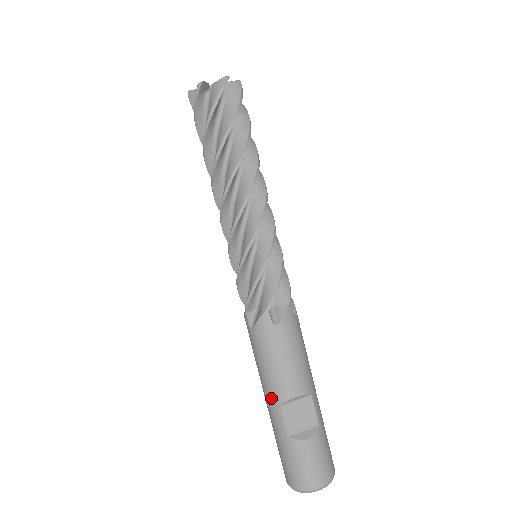
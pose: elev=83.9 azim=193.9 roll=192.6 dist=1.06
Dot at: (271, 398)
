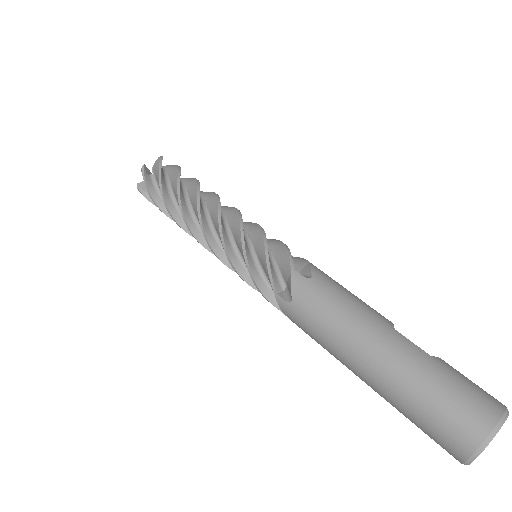
Dot at: (381, 328)
